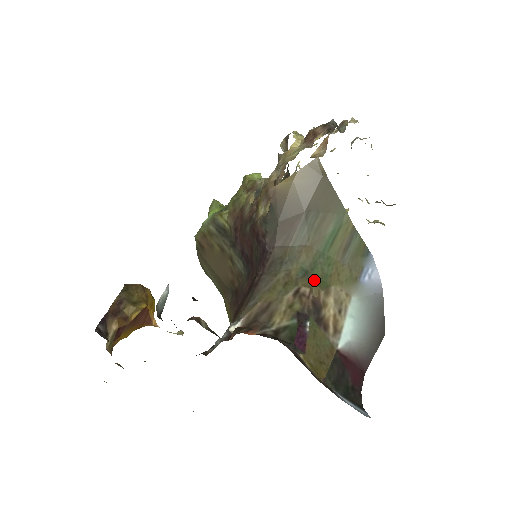
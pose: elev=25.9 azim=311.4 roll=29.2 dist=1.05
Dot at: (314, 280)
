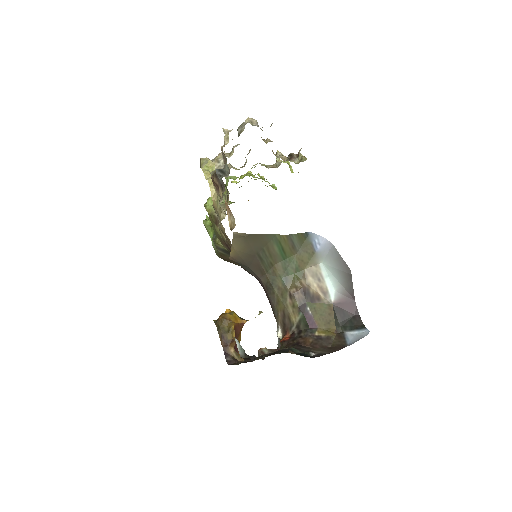
Dot at: (293, 279)
